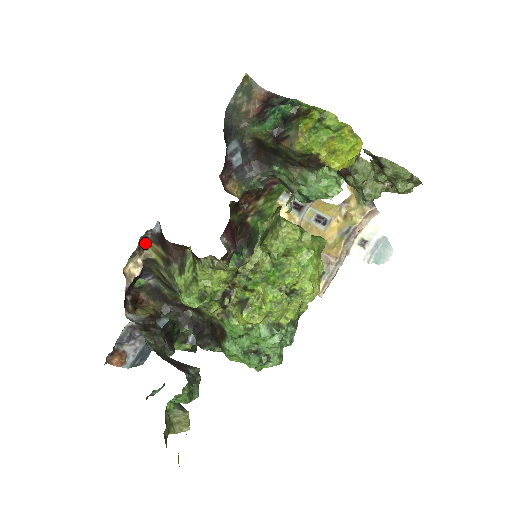
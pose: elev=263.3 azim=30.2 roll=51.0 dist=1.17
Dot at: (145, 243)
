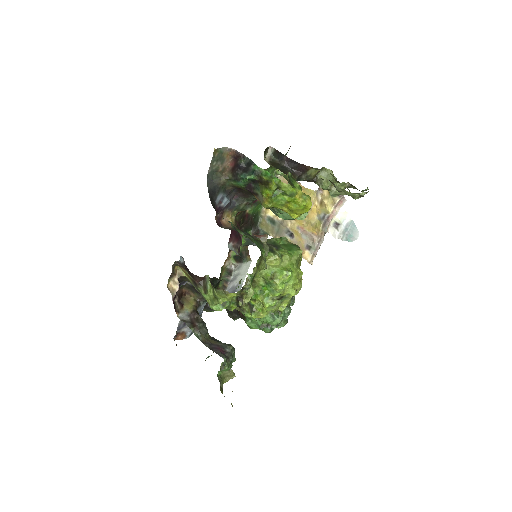
Dot at: (176, 266)
